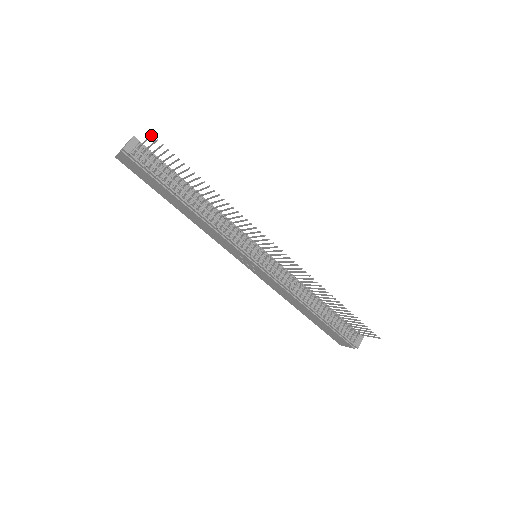
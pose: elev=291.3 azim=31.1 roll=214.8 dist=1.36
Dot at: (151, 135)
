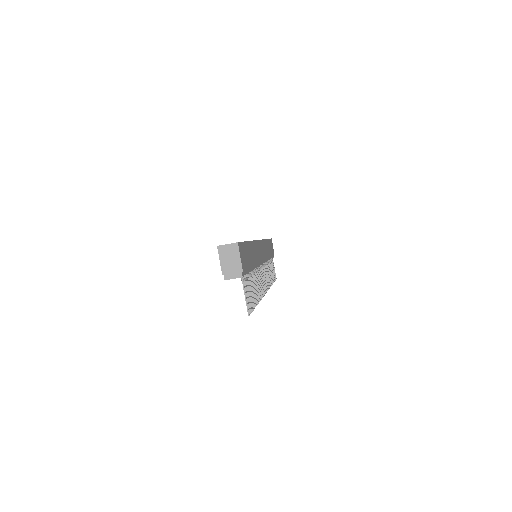
Dot at: (248, 315)
